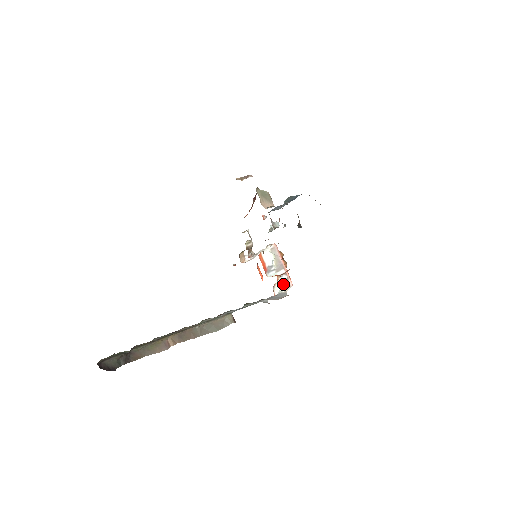
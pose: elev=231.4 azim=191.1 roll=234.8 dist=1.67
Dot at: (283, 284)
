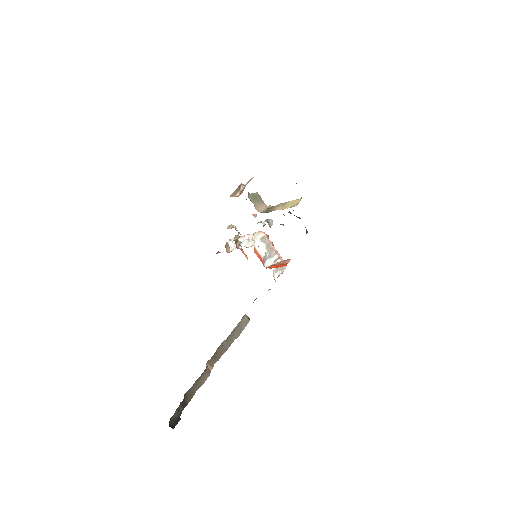
Dot at: (278, 267)
